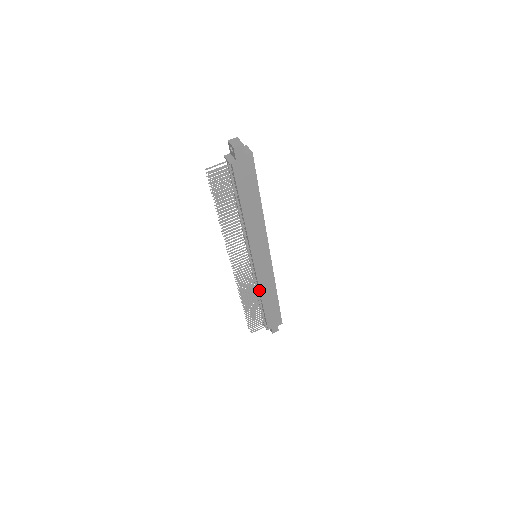
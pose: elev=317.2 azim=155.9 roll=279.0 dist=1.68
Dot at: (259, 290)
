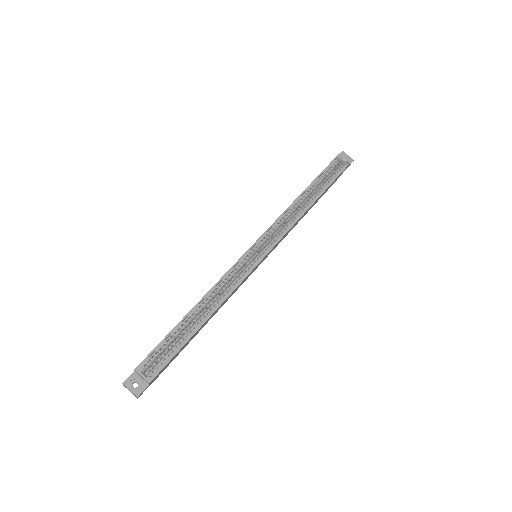
Dot at: occluded
